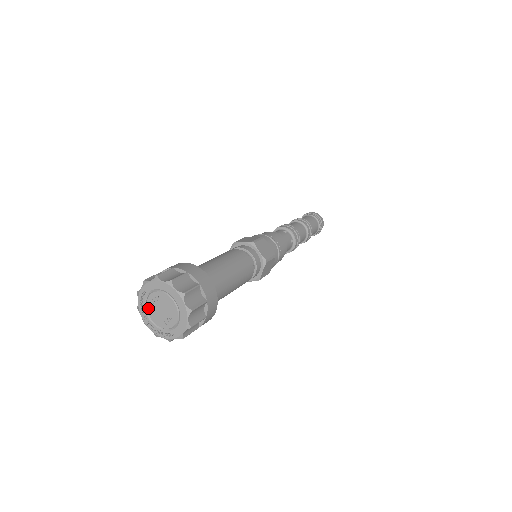
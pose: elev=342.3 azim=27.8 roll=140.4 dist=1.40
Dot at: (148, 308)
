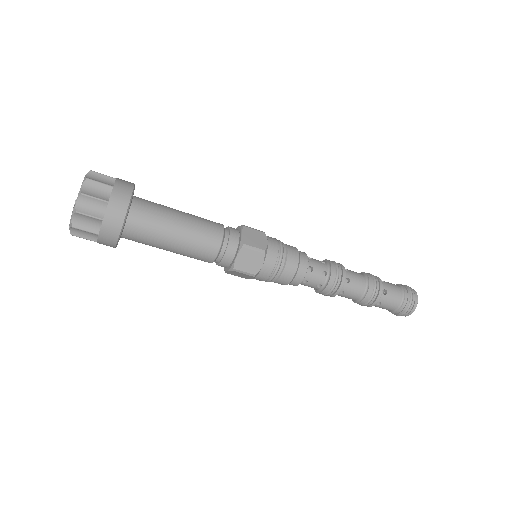
Dot at: occluded
